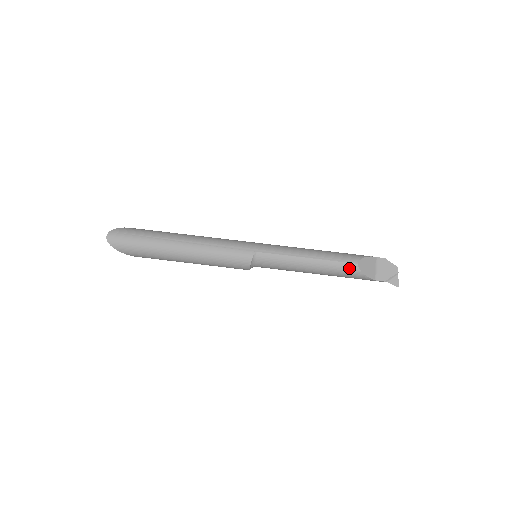
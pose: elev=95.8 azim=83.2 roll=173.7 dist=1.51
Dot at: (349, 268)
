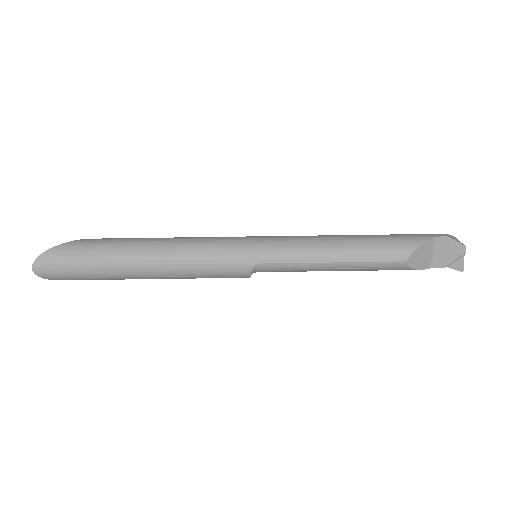
Dot at: (394, 267)
